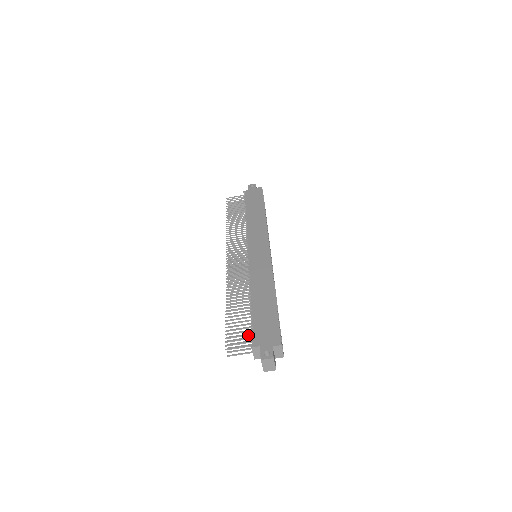
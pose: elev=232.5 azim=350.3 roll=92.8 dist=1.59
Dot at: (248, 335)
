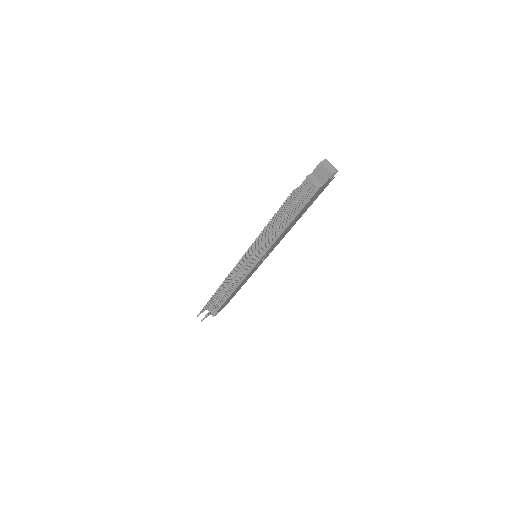
Dot at: (298, 192)
